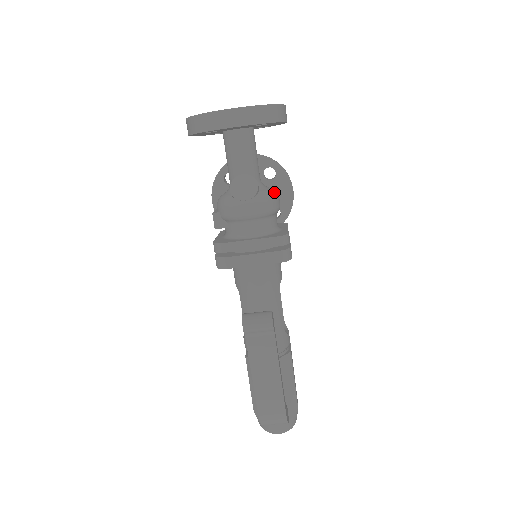
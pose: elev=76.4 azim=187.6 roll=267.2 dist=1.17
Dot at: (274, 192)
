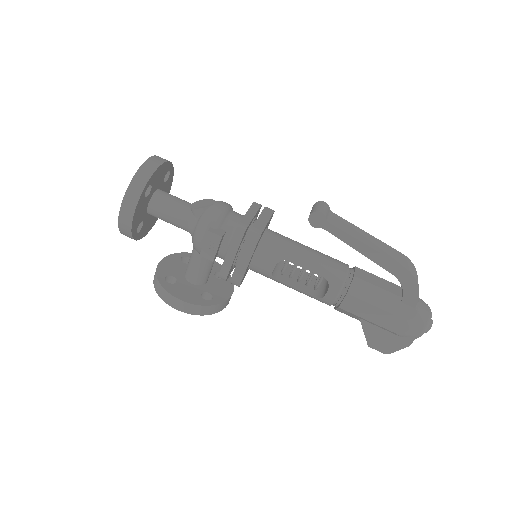
Dot at: occluded
